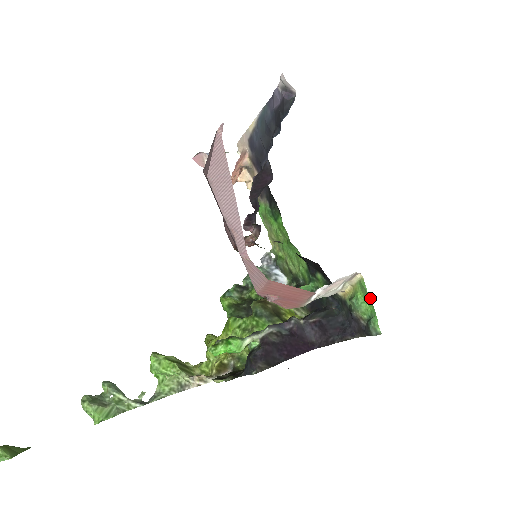
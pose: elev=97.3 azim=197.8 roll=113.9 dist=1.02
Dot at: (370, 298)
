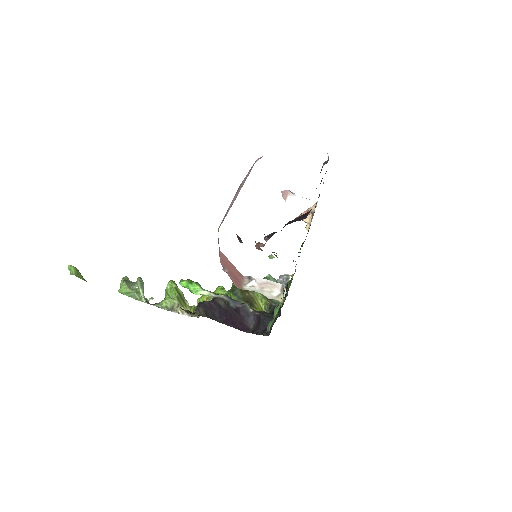
Dot at: occluded
